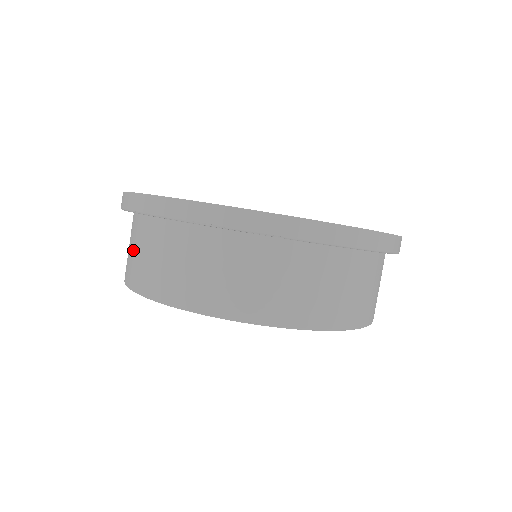
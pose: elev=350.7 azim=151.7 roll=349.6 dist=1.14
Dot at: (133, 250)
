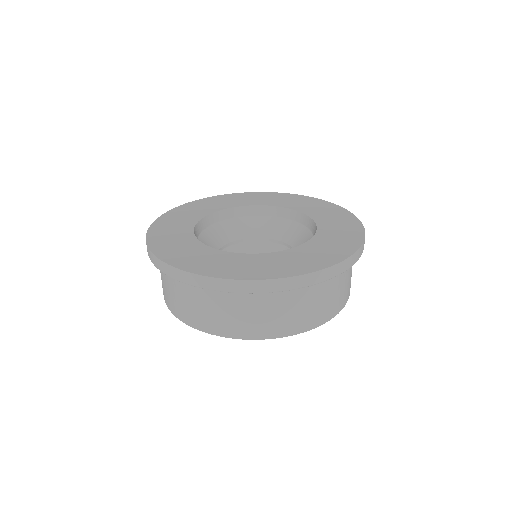
Dot at: (250, 315)
